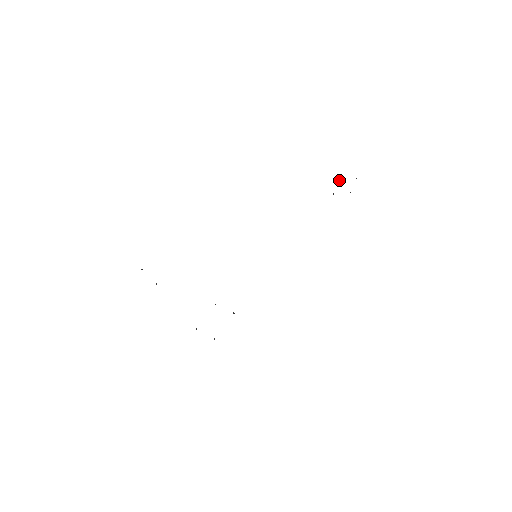
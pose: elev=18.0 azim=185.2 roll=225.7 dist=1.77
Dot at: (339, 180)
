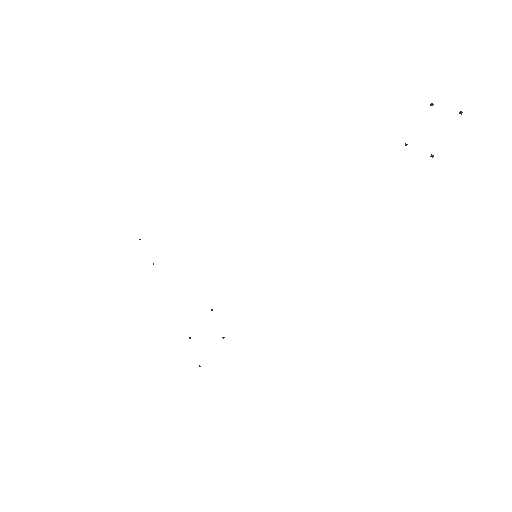
Dot at: occluded
